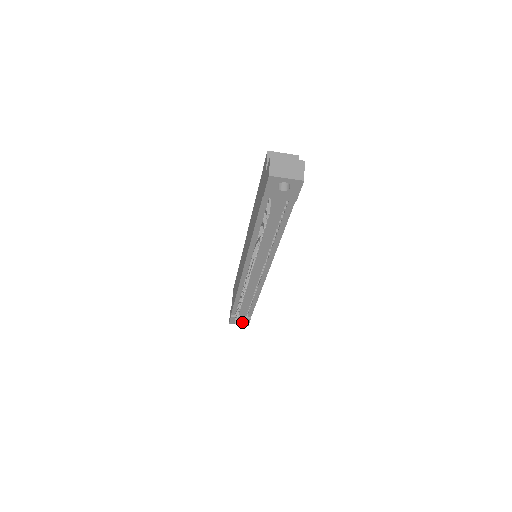
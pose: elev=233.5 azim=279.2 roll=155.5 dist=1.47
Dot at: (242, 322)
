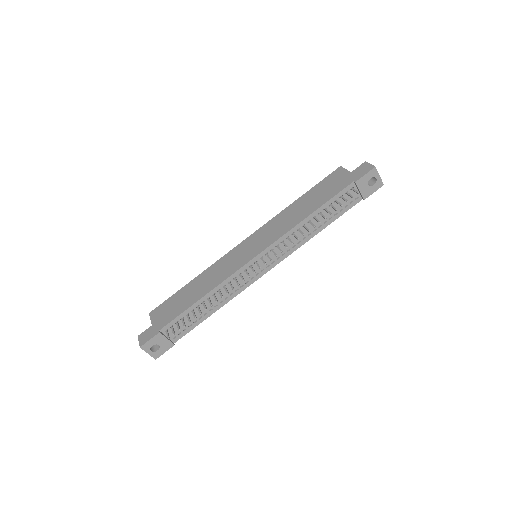
Dot at: (155, 350)
